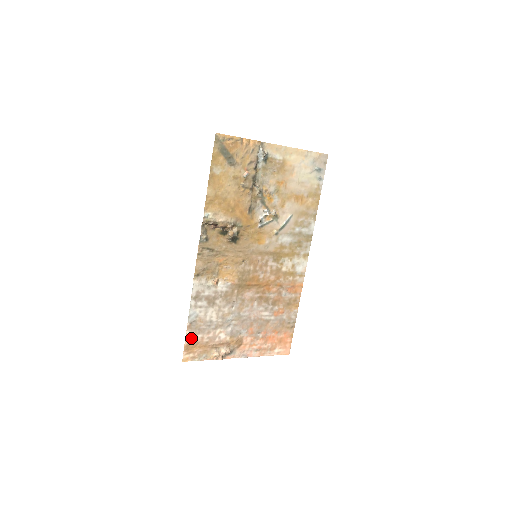
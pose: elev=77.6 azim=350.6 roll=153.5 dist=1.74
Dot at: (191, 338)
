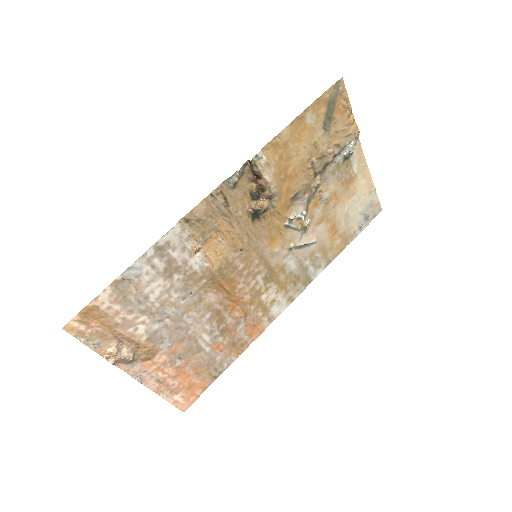
Dot at: (104, 301)
